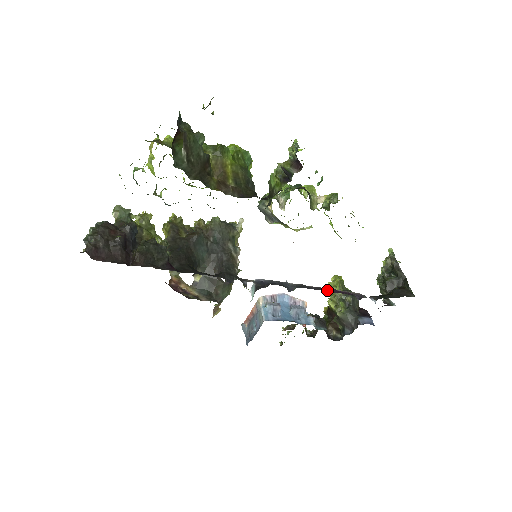
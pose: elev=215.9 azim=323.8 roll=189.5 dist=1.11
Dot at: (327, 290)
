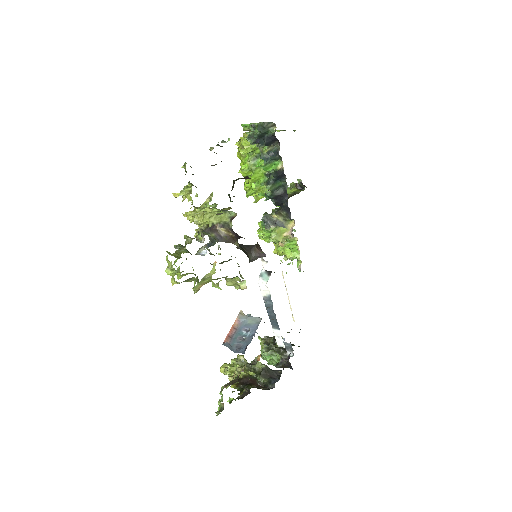
Dot at: occluded
